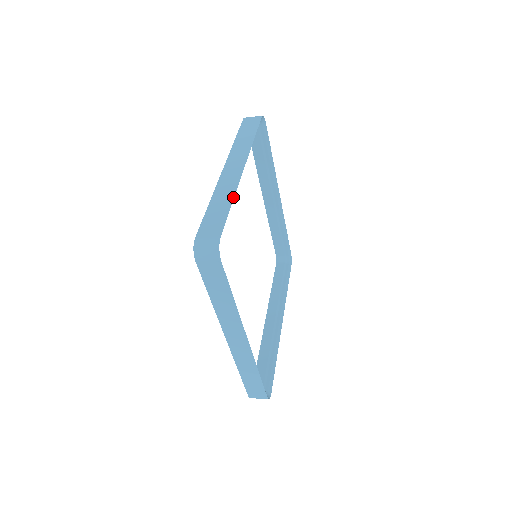
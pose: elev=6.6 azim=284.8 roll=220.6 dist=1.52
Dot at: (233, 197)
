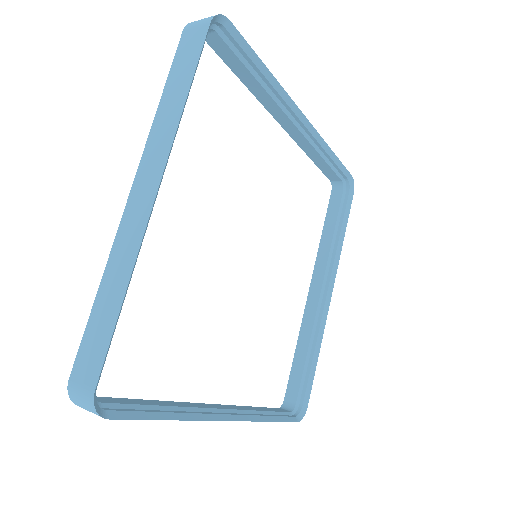
Dot at: (127, 282)
